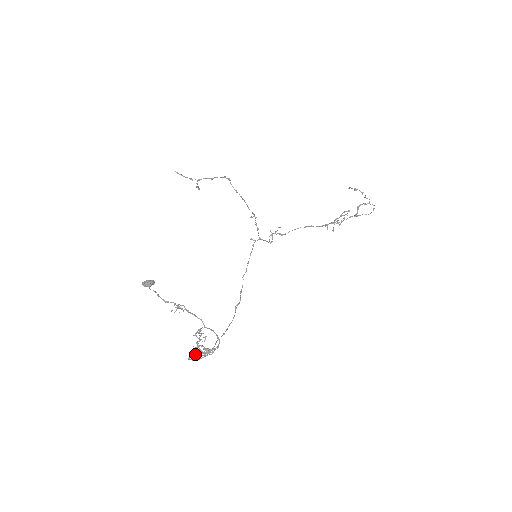
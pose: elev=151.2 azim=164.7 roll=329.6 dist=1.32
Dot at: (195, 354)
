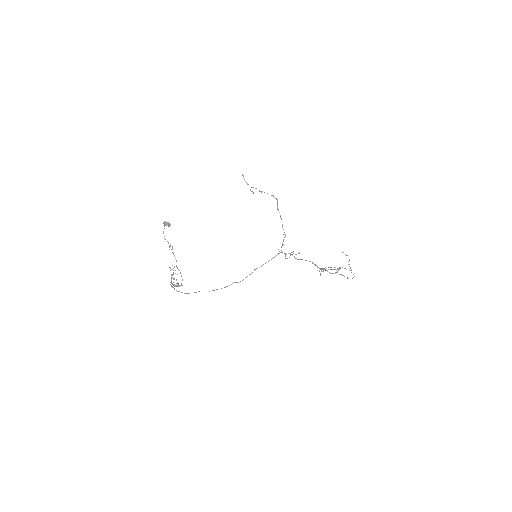
Dot at: occluded
